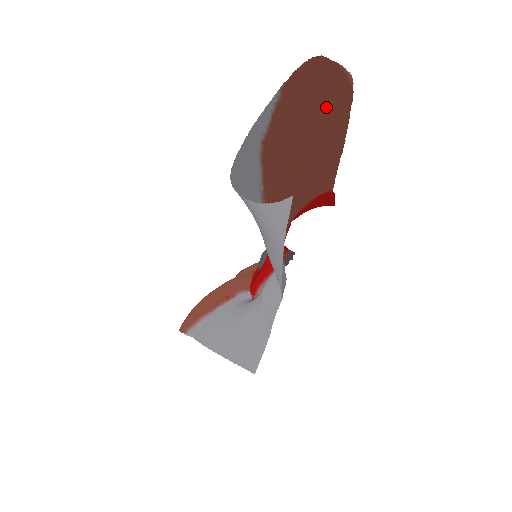
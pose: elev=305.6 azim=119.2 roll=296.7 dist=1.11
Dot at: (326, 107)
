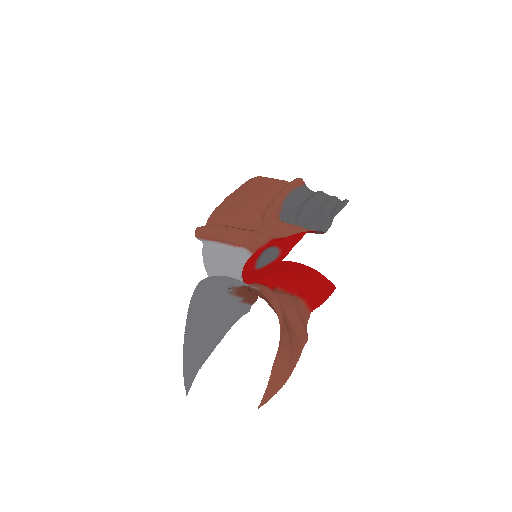
Dot at: (289, 334)
